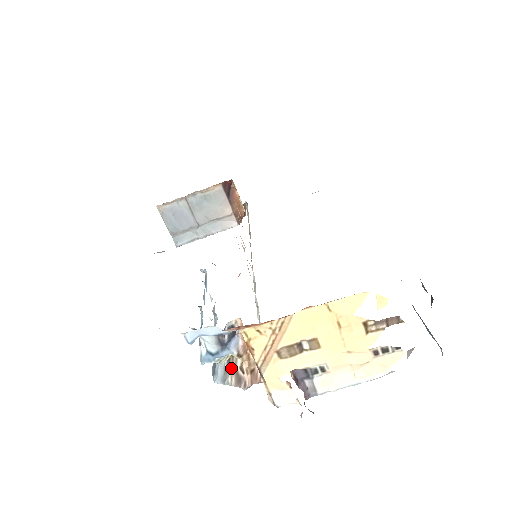
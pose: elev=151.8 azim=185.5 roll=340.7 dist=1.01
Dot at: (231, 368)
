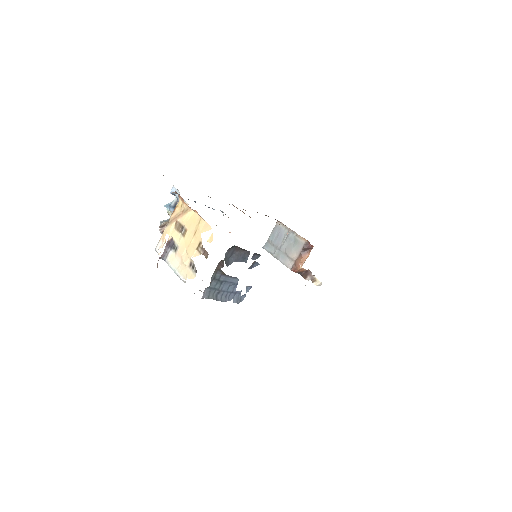
Dot at: (168, 221)
